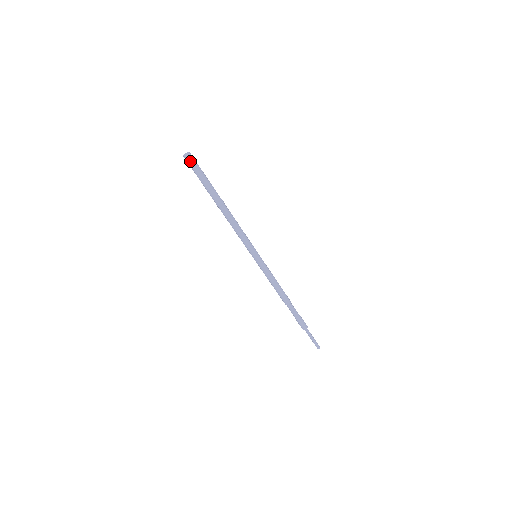
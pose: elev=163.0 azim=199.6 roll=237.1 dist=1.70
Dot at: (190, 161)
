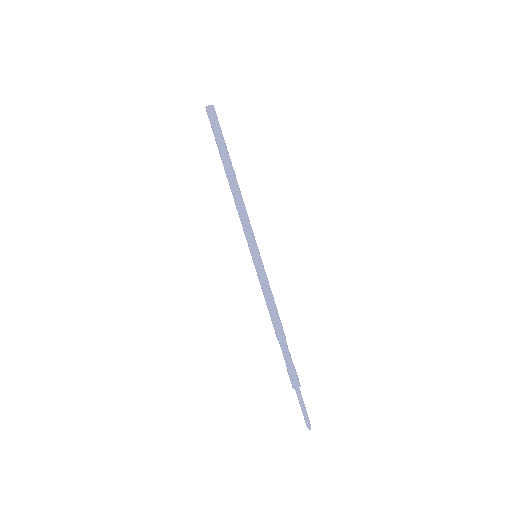
Dot at: (214, 113)
